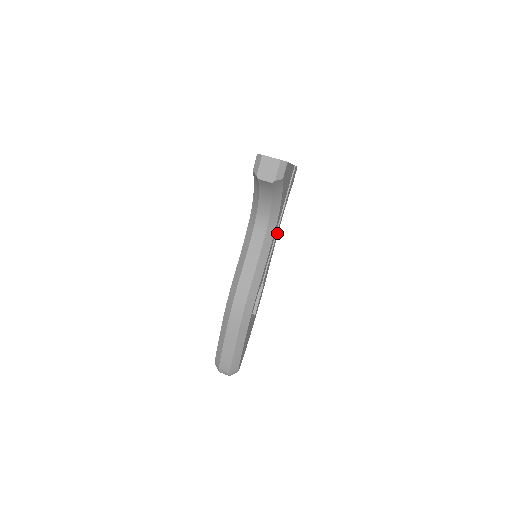
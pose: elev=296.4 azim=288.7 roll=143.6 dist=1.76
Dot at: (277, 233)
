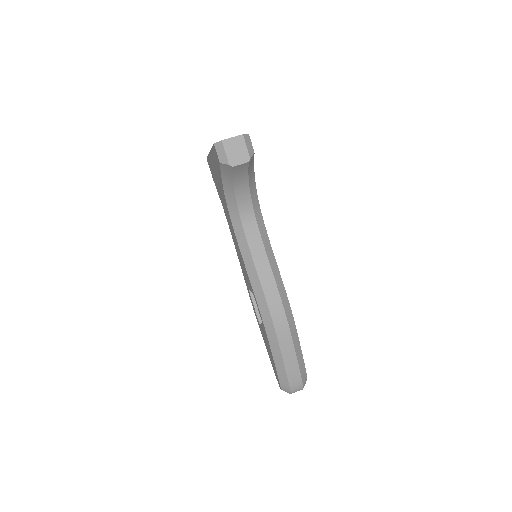
Dot at: occluded
